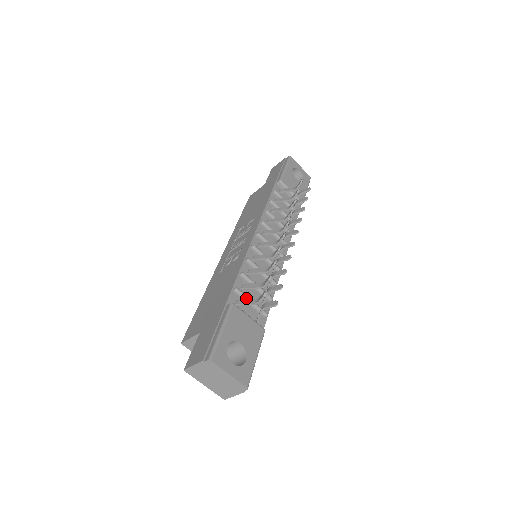
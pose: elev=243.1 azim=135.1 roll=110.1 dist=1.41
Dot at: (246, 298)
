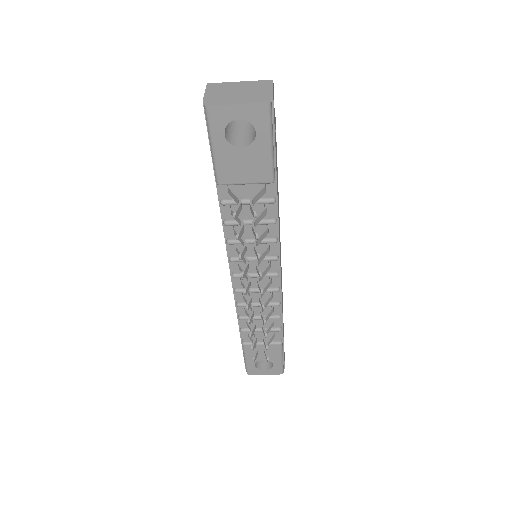
Dot at: occluded
